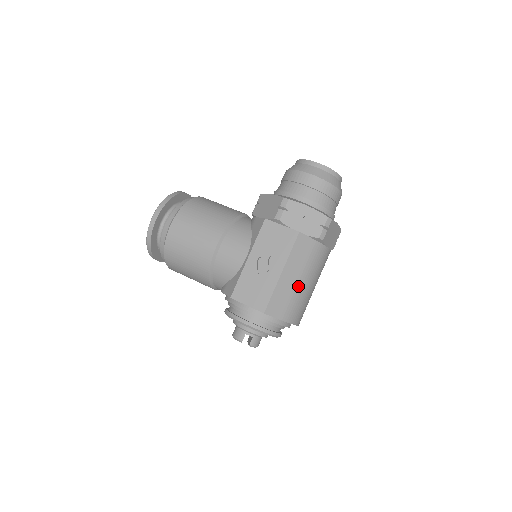
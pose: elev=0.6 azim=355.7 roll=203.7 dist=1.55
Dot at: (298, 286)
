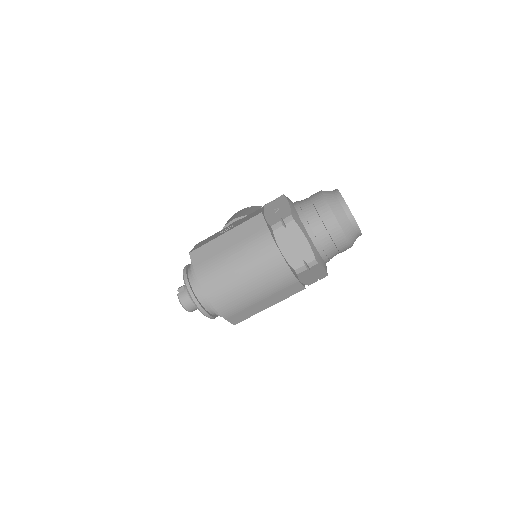
Dot at: (227, 254)
